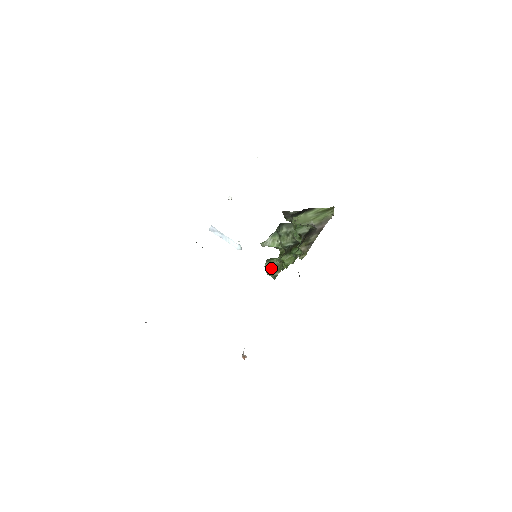
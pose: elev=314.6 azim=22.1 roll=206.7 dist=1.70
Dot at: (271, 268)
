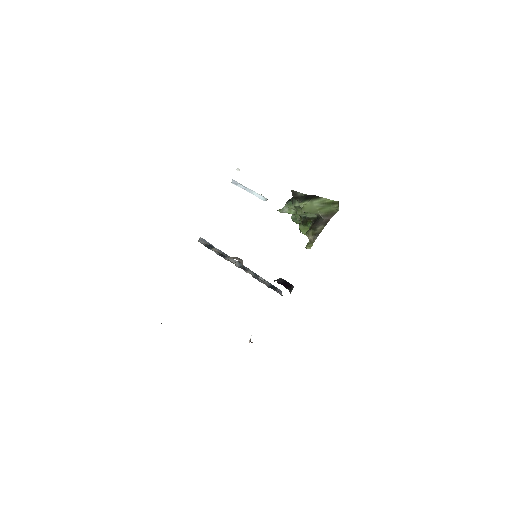
Dot at: (297, 220)
